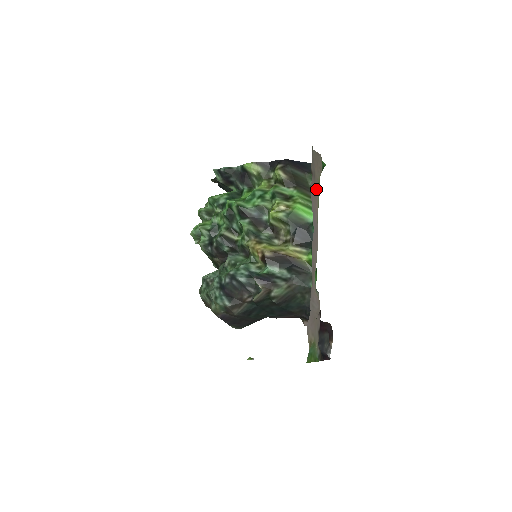
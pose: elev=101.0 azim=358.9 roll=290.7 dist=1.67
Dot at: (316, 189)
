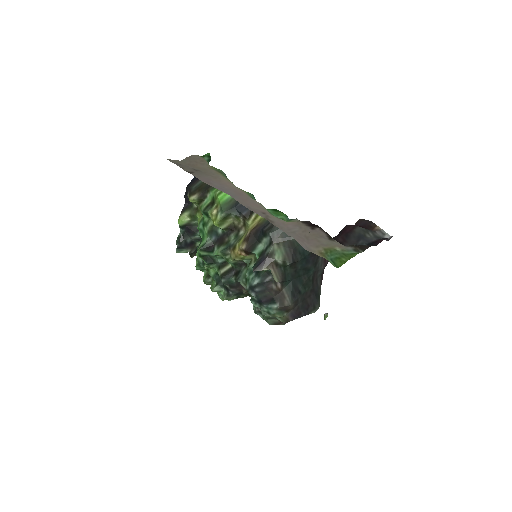
Dot at: (211, 174)
